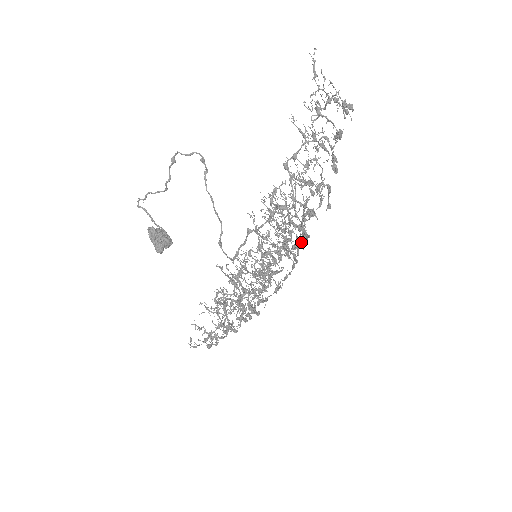
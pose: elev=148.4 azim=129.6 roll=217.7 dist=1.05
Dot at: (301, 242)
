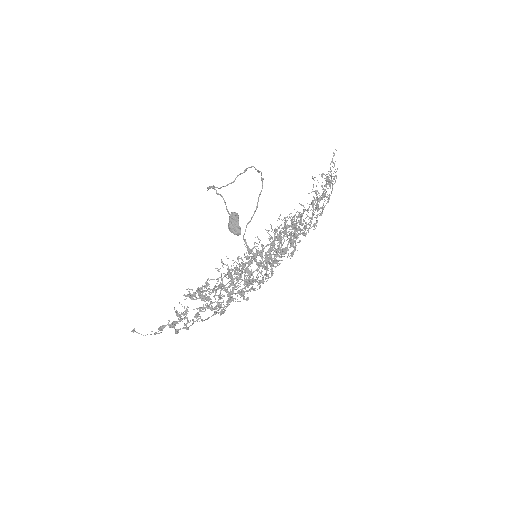
Dot at: (292, 252)
